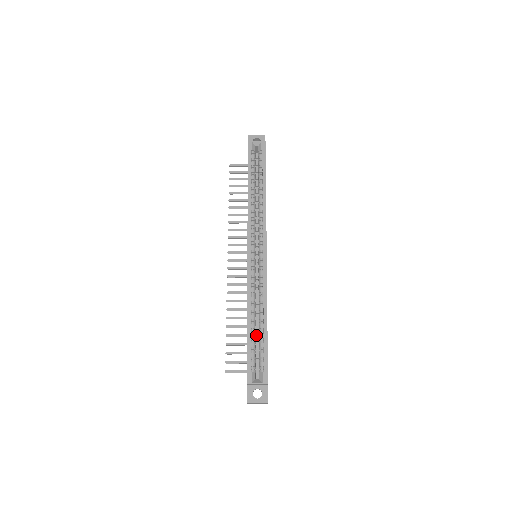
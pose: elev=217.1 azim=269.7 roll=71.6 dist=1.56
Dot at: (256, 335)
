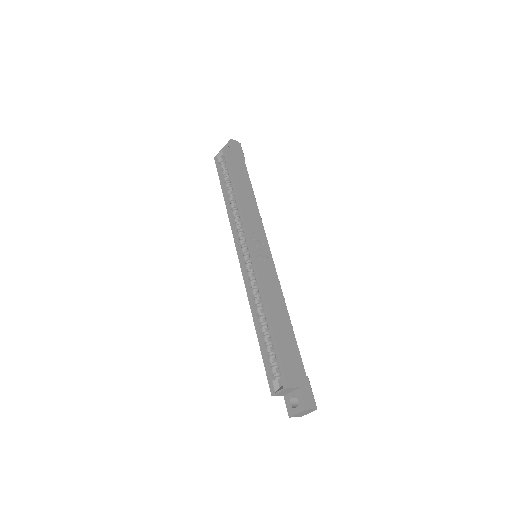
Dot at: occluded
